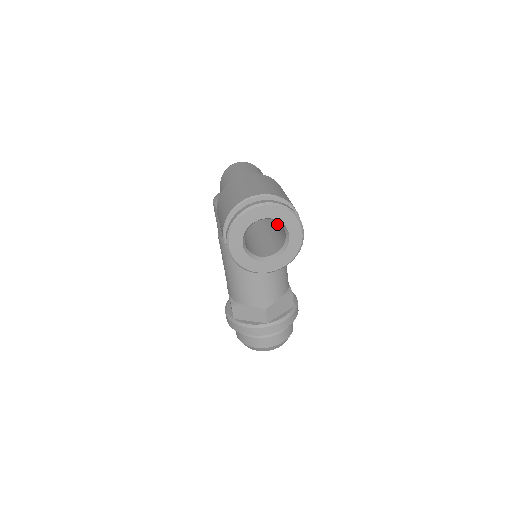
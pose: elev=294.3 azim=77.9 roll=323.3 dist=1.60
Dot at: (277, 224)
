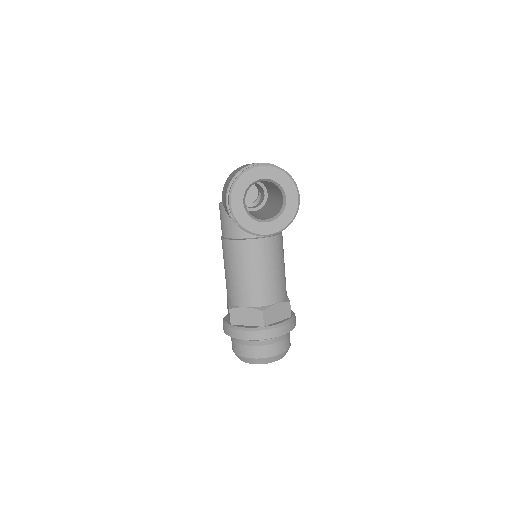
Dot at: (276, 201)
